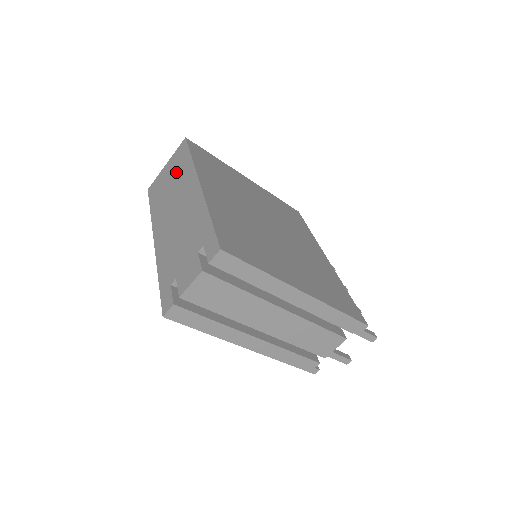
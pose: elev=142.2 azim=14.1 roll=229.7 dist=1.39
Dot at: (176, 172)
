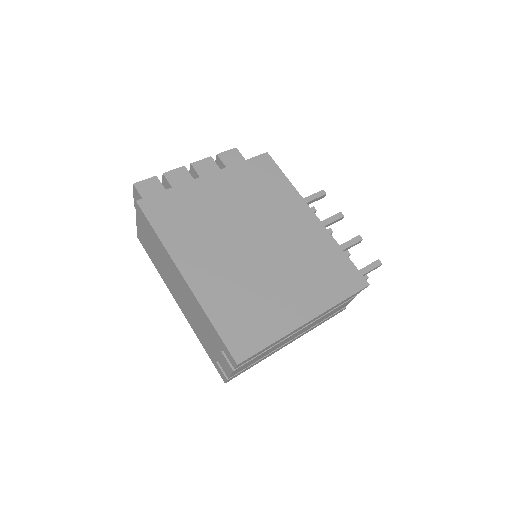
Dot at: (153, 242)
